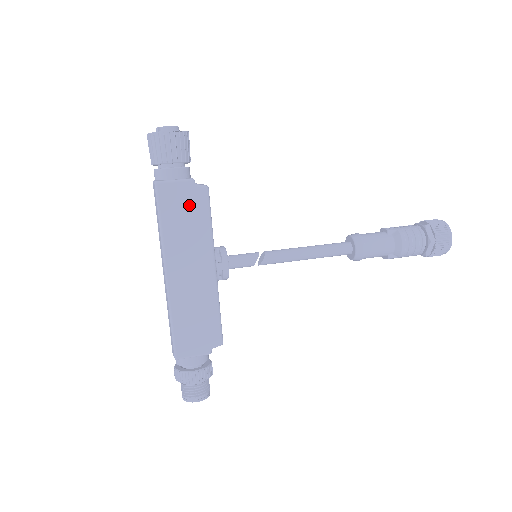
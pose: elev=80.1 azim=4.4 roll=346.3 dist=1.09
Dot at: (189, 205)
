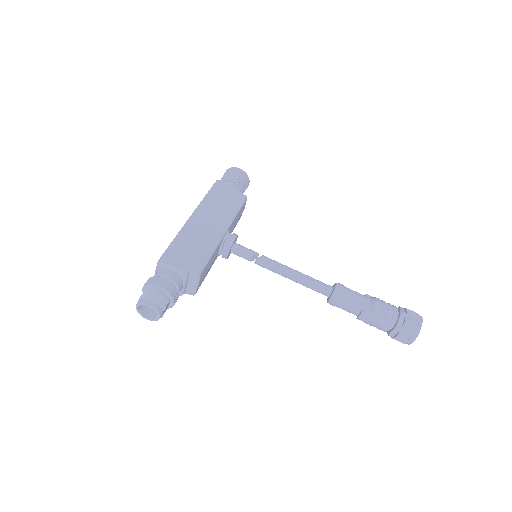
Dot at: (230, 197)
